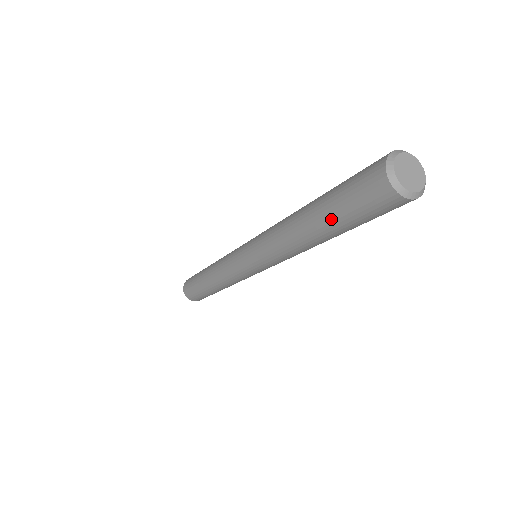
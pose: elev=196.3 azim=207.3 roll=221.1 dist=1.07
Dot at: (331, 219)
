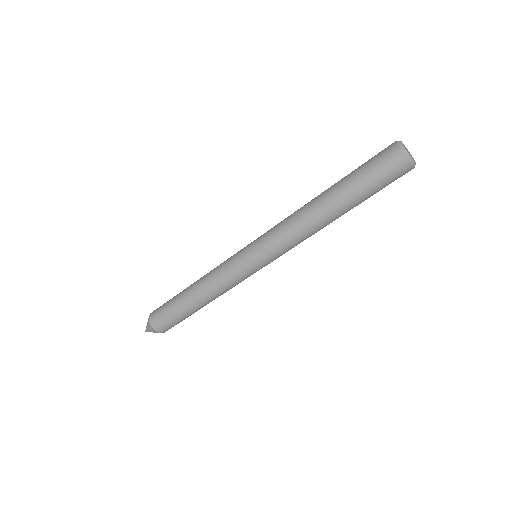
Dot at: (347, 180)
